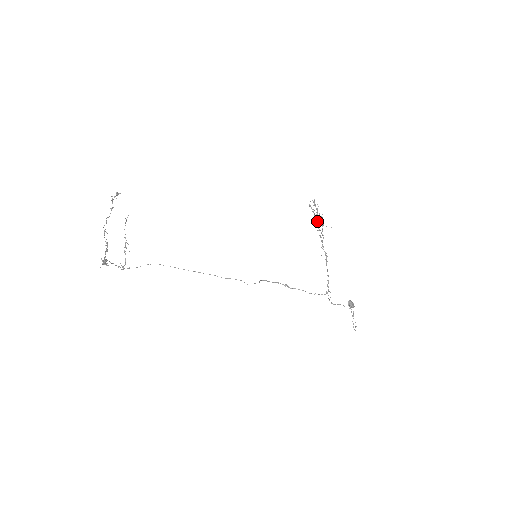
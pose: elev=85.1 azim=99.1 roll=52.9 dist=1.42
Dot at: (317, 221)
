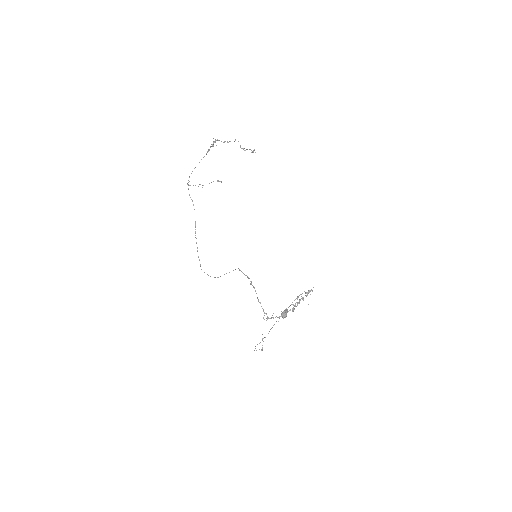
Dot at: (299, 301)
